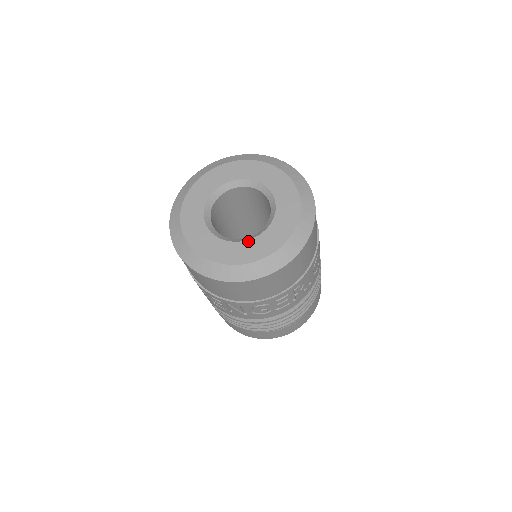
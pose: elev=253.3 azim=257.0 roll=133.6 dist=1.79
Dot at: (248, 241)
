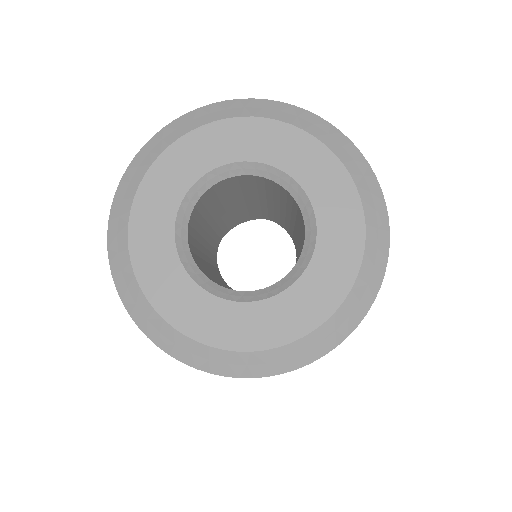
Dot at: (262, 303)
